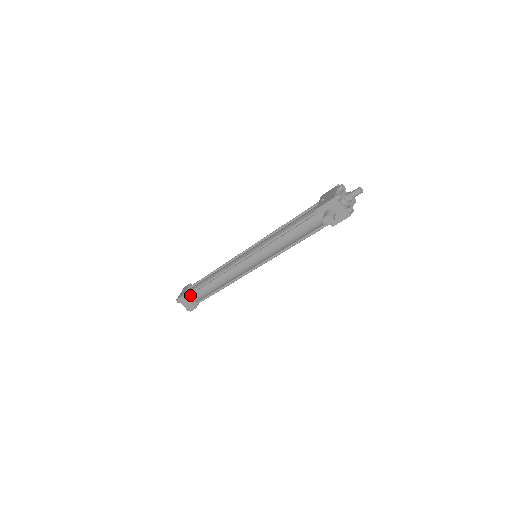
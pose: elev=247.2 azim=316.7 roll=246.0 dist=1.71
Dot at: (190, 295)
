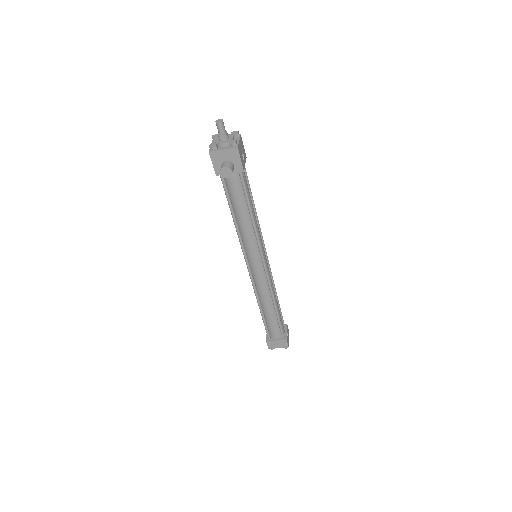
Dot at: (271, 335)
